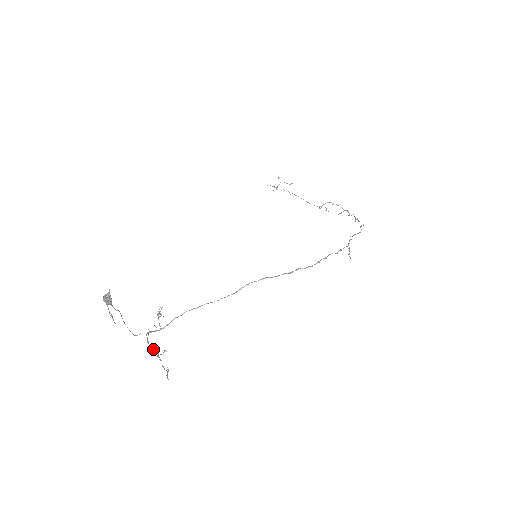
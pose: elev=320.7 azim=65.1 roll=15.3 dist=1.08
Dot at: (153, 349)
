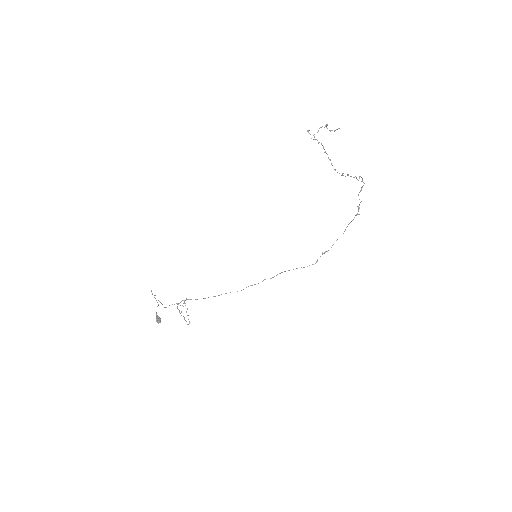
Dot at: occluded
